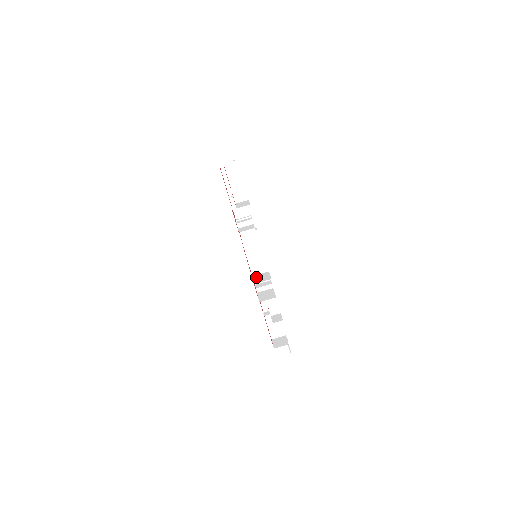
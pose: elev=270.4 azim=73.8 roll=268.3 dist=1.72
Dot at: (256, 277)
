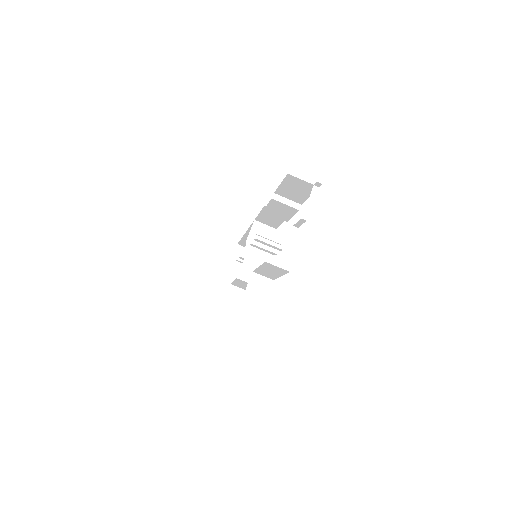
Dot at: (232, 293)
